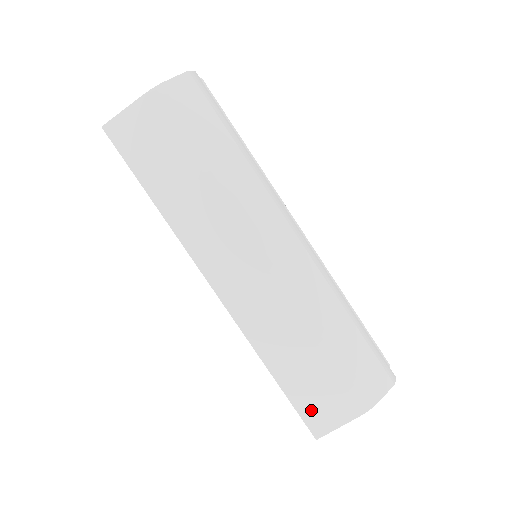
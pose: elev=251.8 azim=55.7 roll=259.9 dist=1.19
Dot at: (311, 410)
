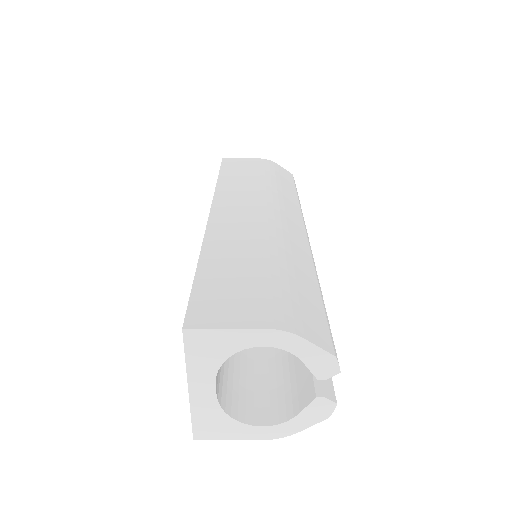
Dot at: (209, 301)
